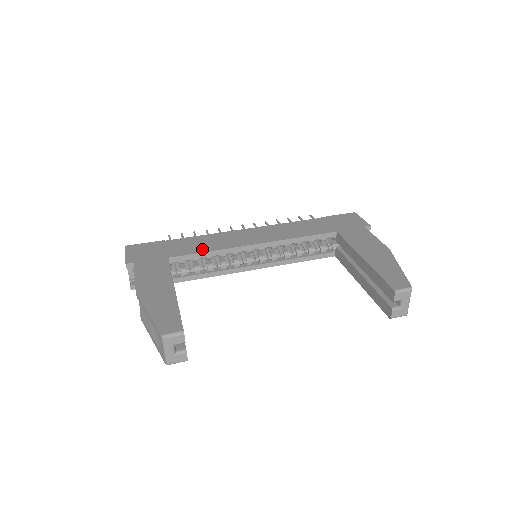
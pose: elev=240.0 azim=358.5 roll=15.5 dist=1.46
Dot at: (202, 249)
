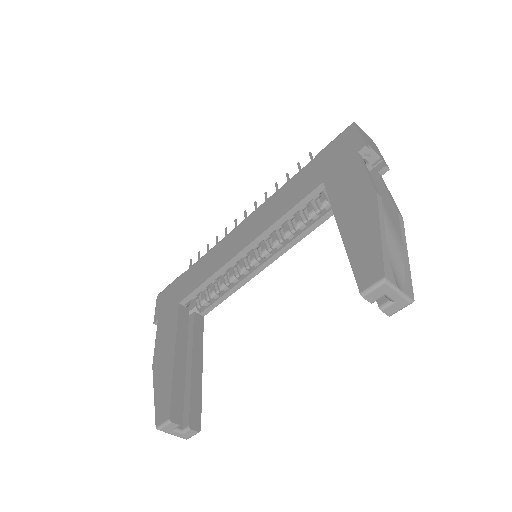
Dot at: (202, 278)
